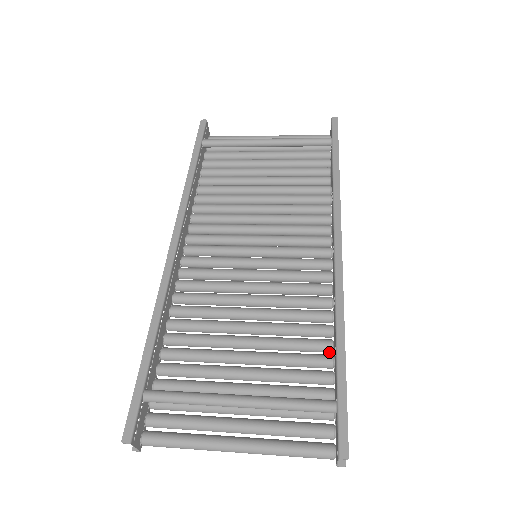
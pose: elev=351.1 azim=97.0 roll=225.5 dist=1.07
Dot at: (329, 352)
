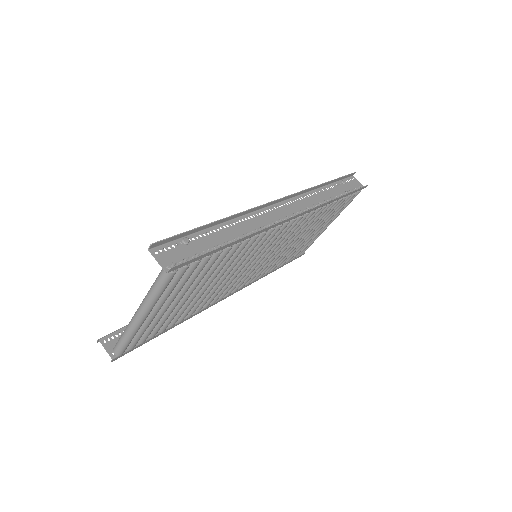
Dot at: occluded
